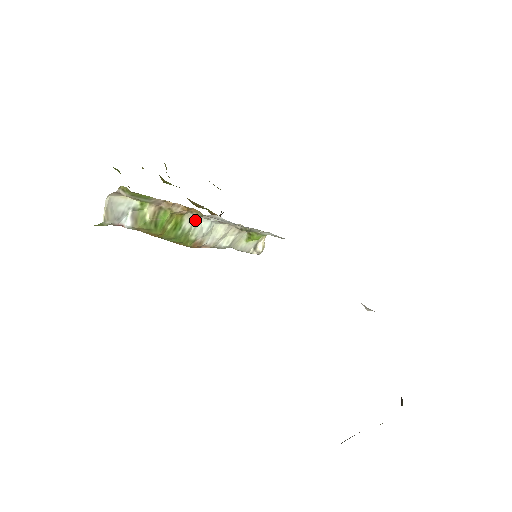
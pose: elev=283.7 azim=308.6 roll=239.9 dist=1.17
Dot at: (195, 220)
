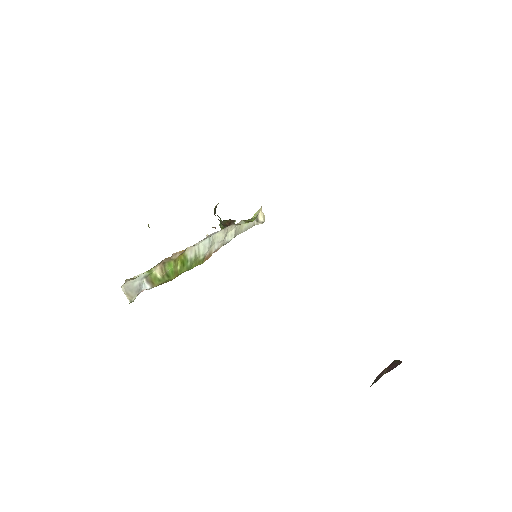
Dot at: (195, 246)
